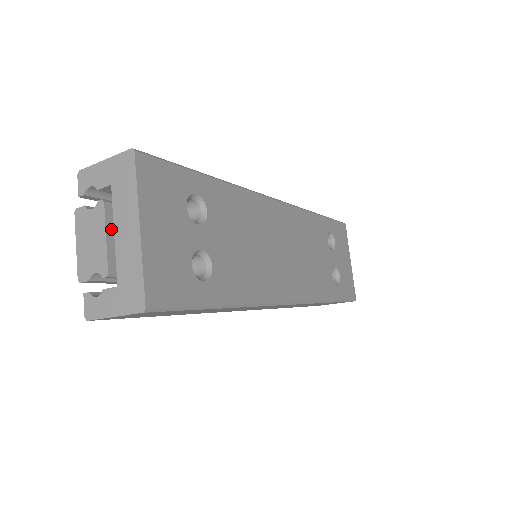
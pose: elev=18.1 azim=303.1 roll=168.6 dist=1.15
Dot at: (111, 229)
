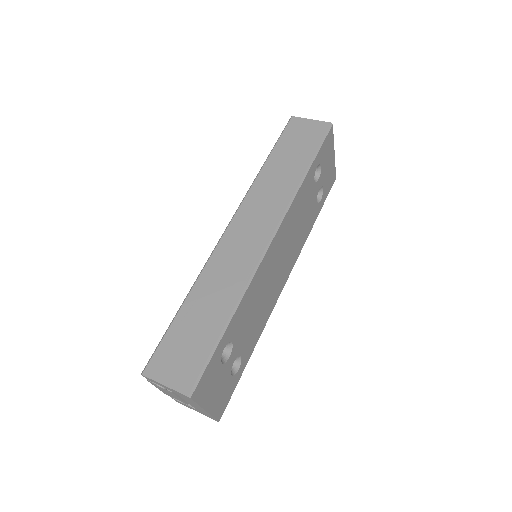
Dot at: occluded
